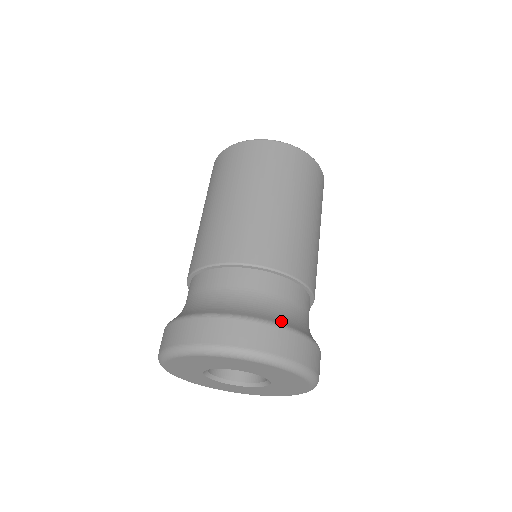
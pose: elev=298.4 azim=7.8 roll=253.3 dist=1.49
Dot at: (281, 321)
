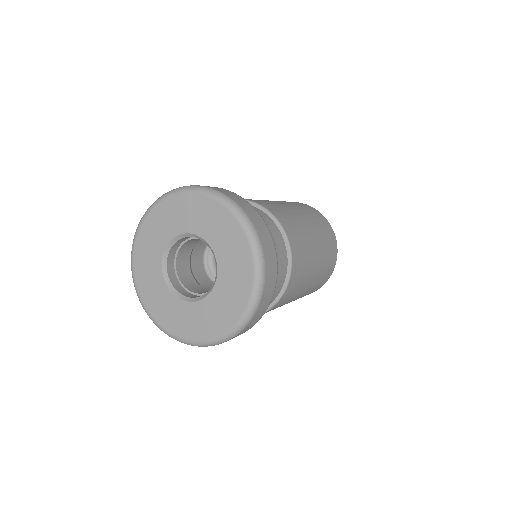
Dot at: occluded
